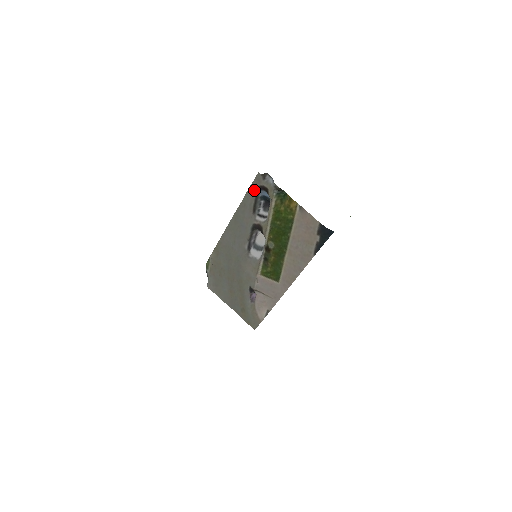
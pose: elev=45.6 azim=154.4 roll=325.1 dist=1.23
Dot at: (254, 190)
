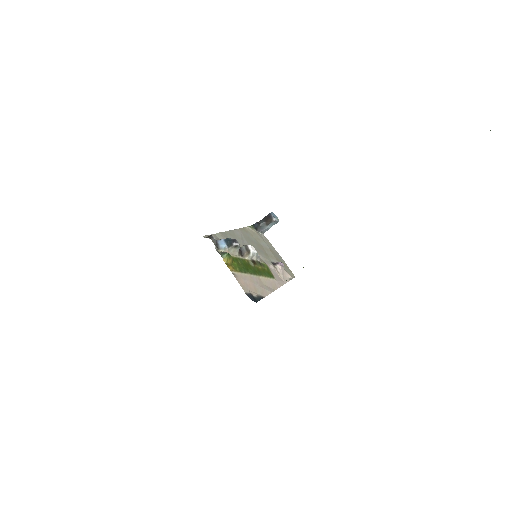
Dot at: occluded
